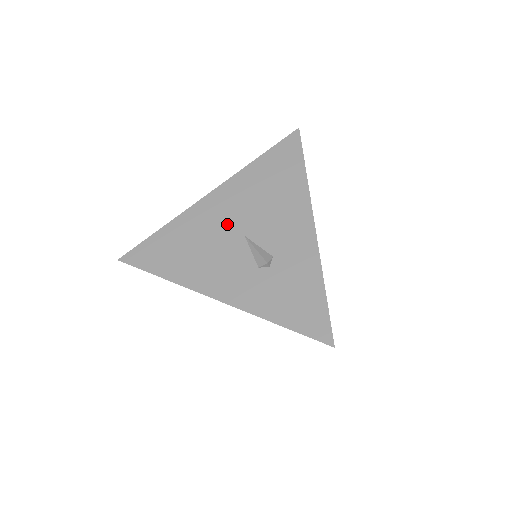
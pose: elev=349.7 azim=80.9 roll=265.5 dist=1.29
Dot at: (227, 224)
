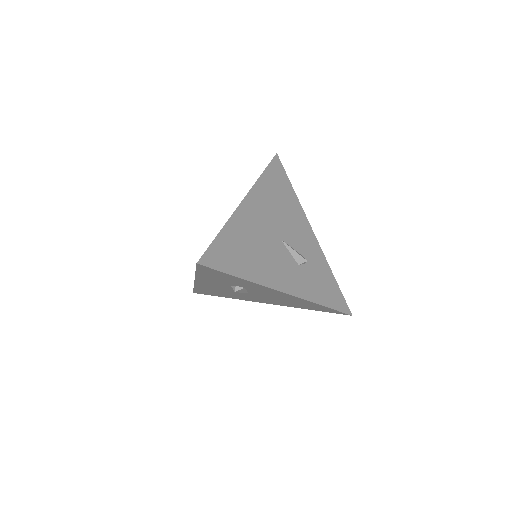
Dot at: (267, 229)
